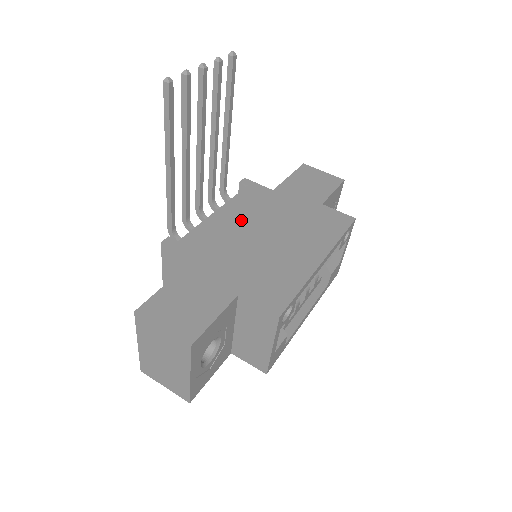
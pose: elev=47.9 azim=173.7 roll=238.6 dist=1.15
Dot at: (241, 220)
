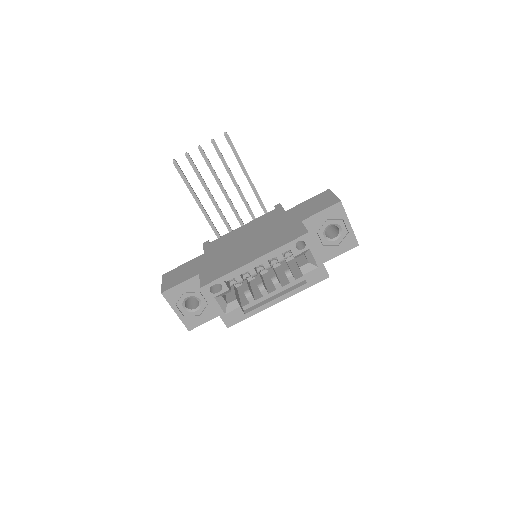
Dot at: (246, 232)
